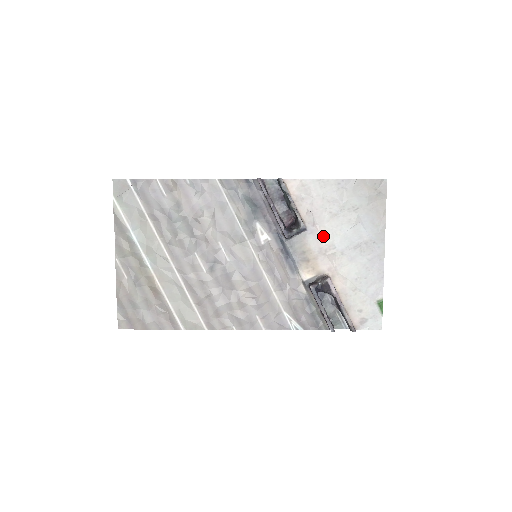
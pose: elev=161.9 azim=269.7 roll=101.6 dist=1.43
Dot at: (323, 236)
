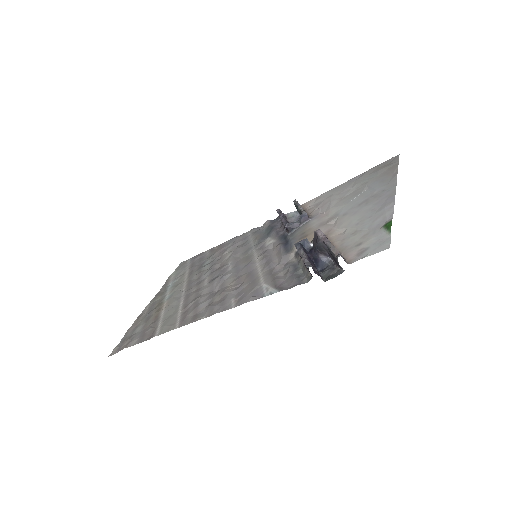
Dot at: (327, 215)
